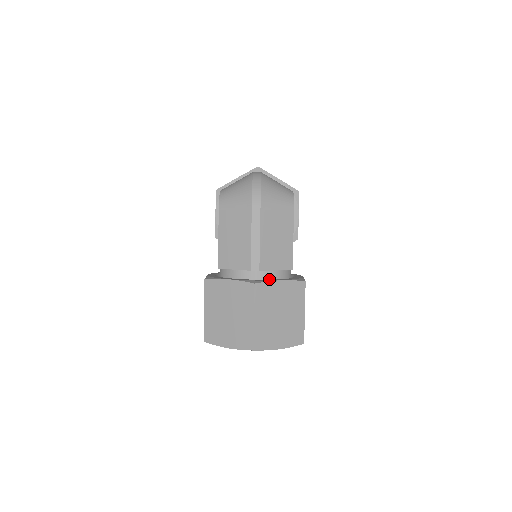
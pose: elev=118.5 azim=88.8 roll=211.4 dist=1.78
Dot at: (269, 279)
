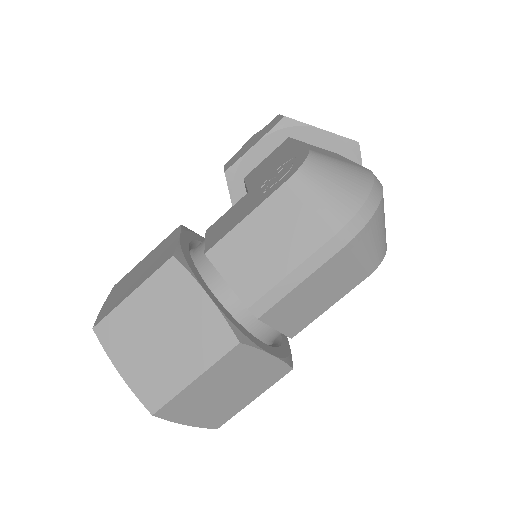
Dot at: (257, 334)
